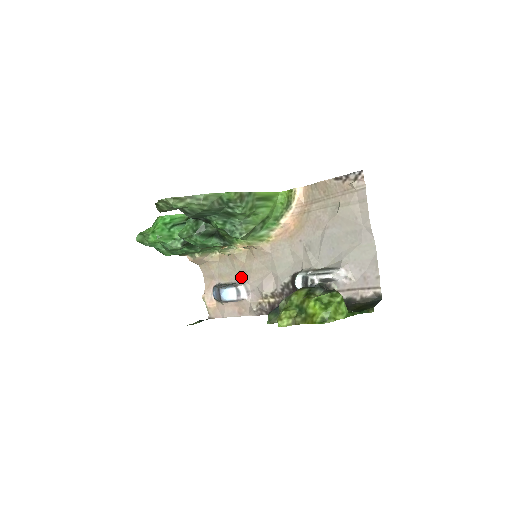
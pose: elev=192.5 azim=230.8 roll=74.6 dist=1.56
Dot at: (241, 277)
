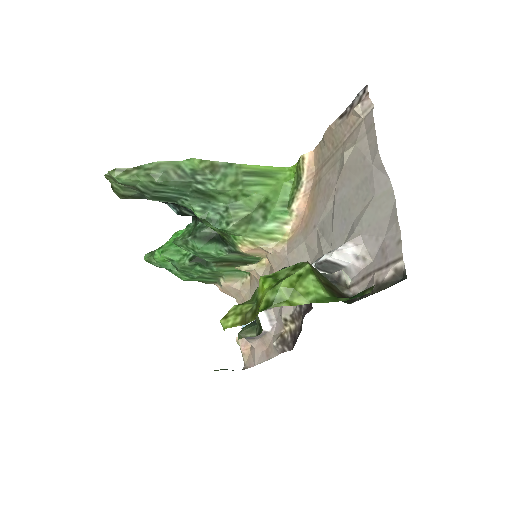
Dot at: occluded
